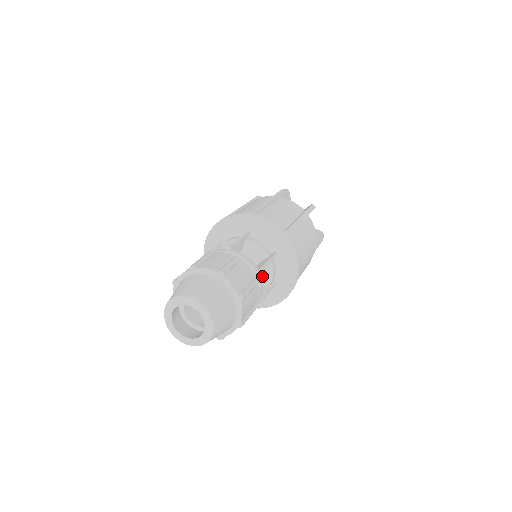
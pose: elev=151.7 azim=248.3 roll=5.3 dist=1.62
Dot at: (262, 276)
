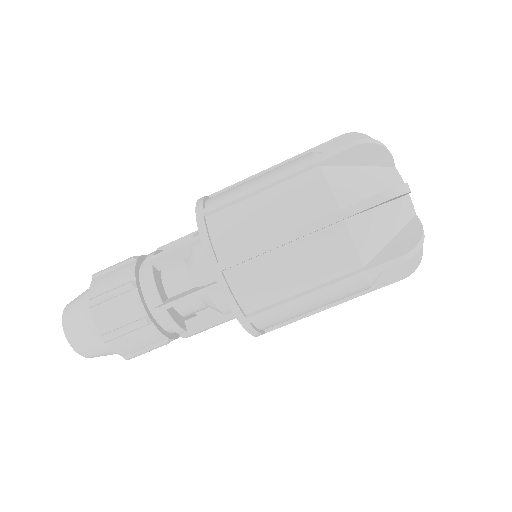
Dot at: (205, 302)
